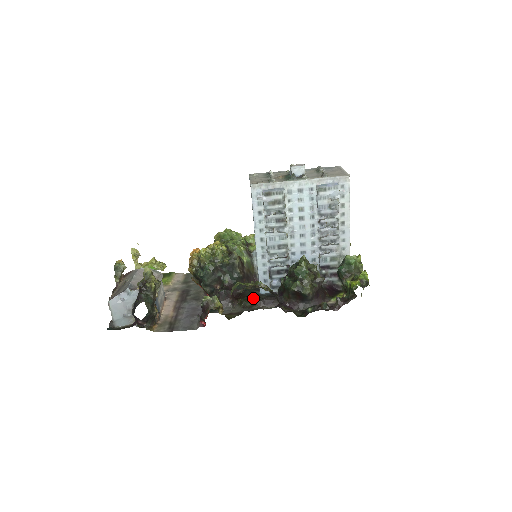
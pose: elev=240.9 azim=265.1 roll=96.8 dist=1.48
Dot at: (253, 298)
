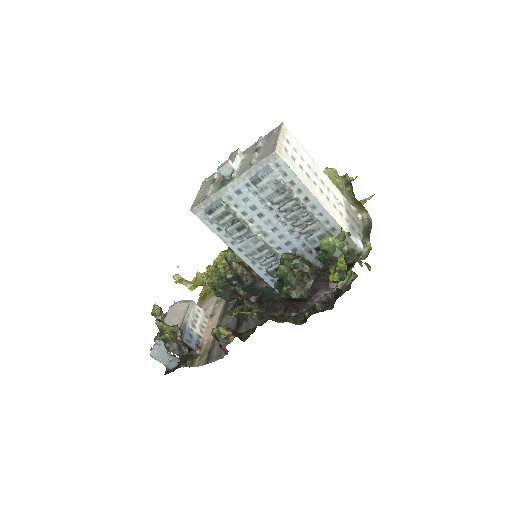
Dot at: (266, 305)
